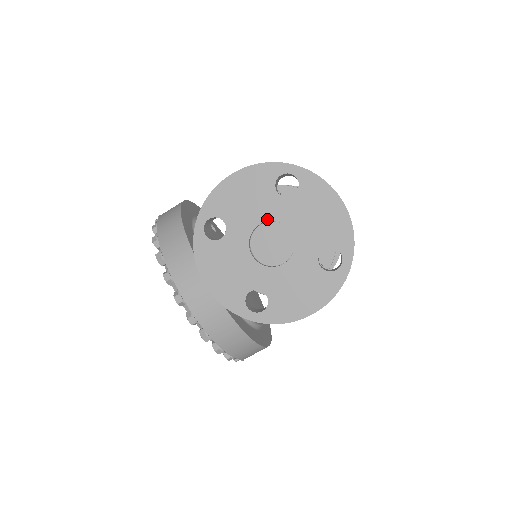
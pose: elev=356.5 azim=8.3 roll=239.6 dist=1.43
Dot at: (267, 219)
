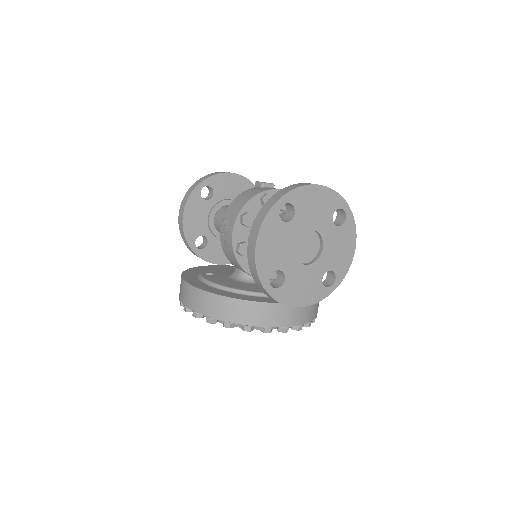
Dot at: (295, 240)
